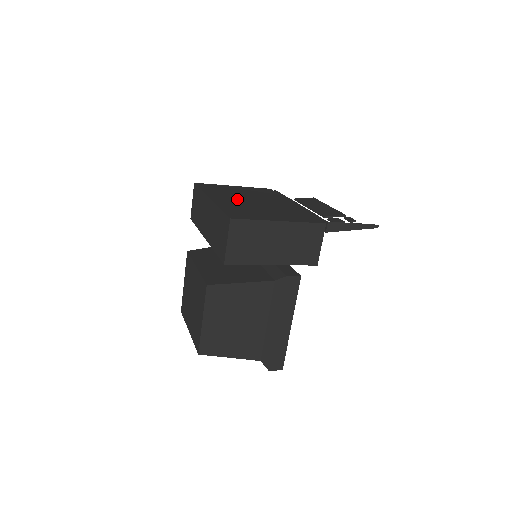
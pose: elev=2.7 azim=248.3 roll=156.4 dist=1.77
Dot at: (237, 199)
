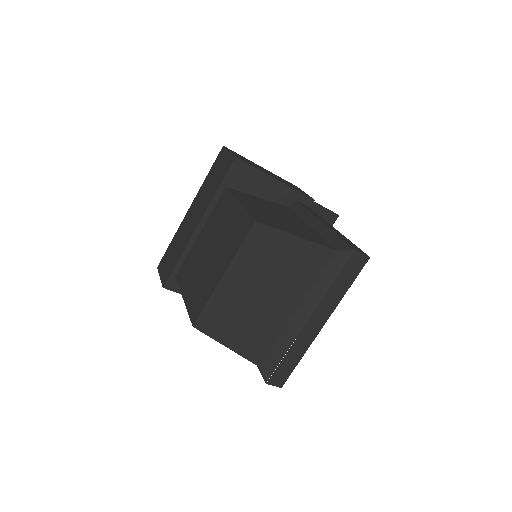
Dot at: occluded
